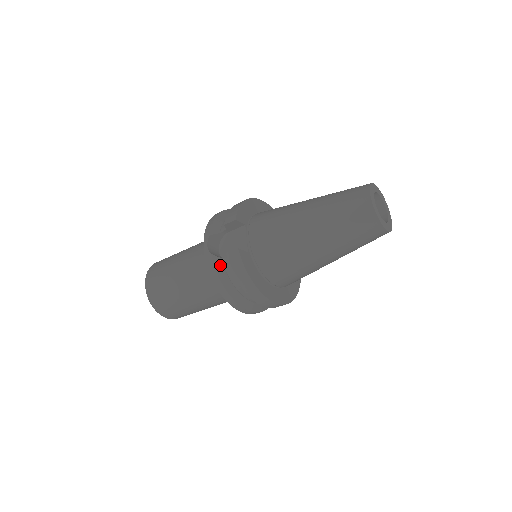
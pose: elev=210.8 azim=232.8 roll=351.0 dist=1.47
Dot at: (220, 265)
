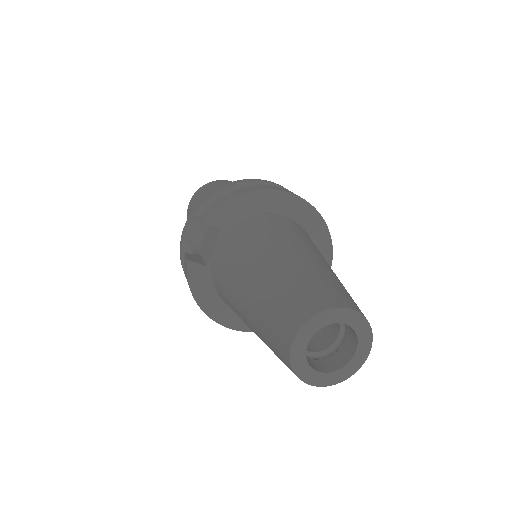
Dot at: occluded
